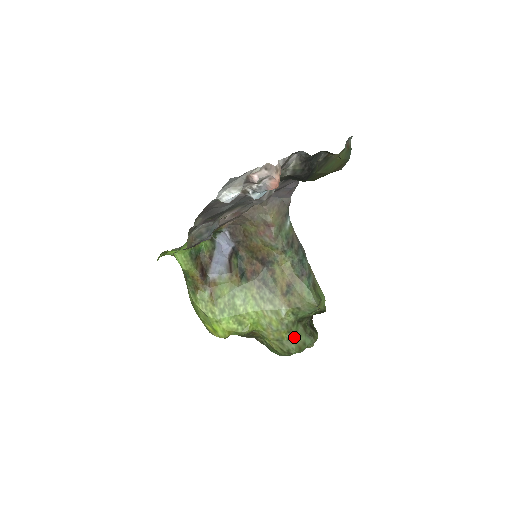
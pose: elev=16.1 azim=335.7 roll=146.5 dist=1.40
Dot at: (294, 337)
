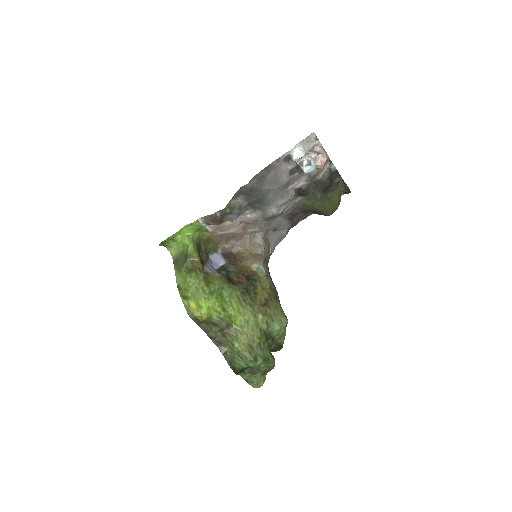
Dot at: (263, 346)
